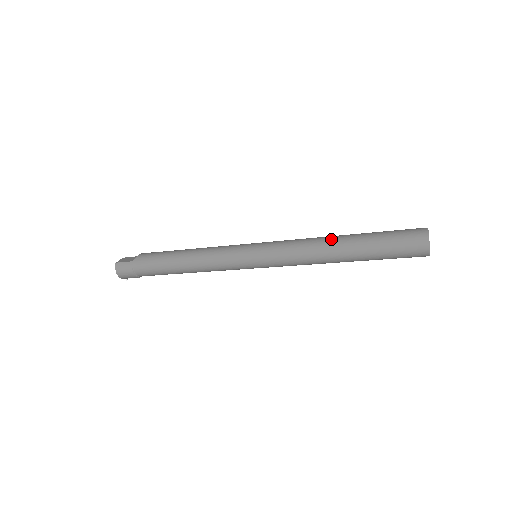
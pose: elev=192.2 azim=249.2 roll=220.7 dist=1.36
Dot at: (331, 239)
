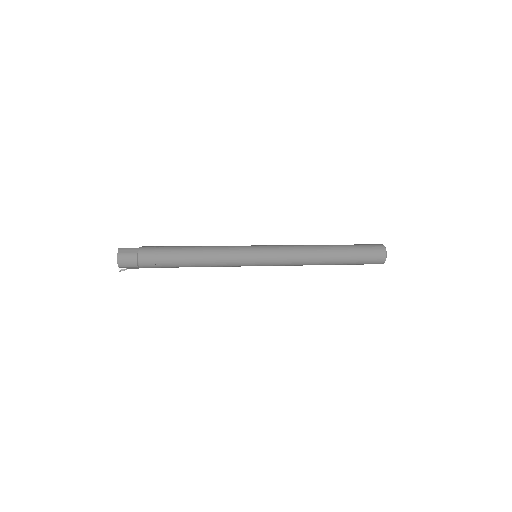
Dot at: occluded
